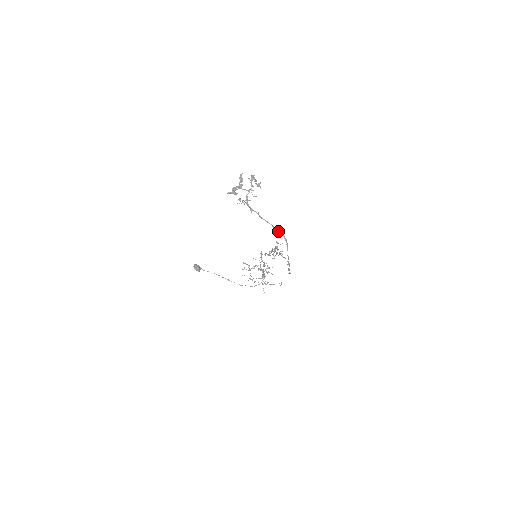
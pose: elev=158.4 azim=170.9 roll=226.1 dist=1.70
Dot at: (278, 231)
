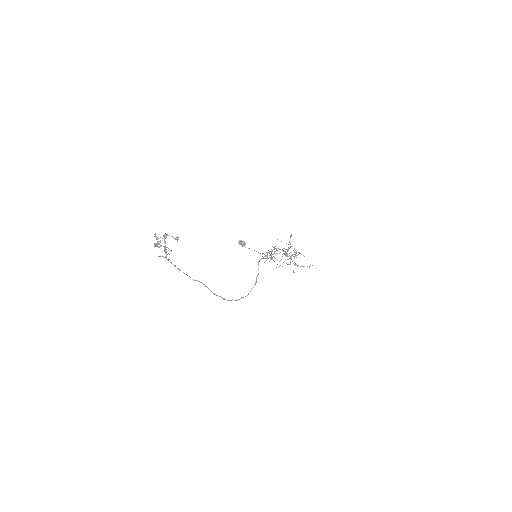
Dot at: (195, 280)
